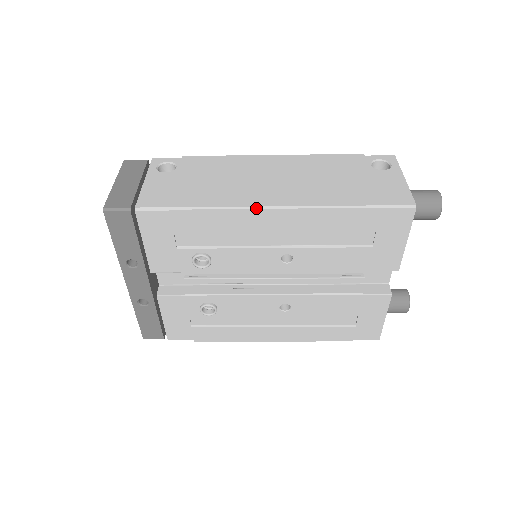
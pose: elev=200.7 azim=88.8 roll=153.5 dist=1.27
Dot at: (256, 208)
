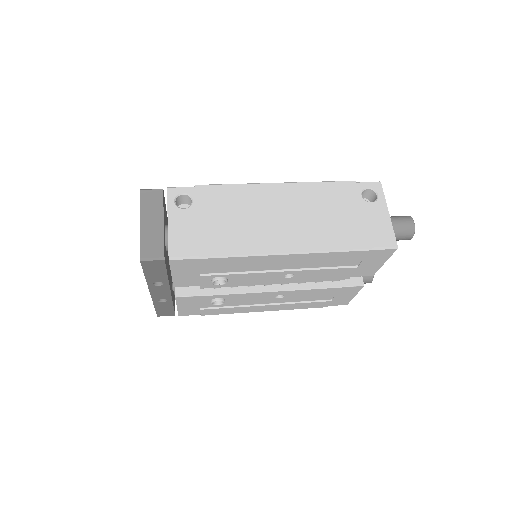
Dot at: (272, 255)
